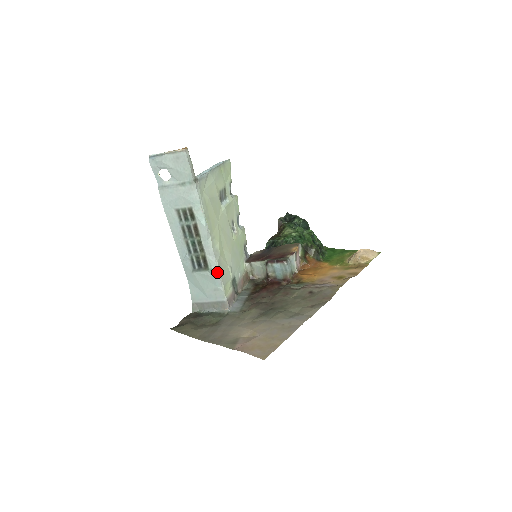
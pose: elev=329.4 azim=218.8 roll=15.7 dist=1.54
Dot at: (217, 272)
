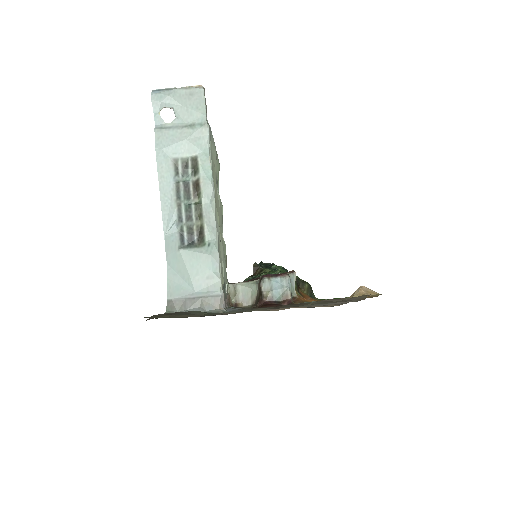
Dot at: (217, 249)
